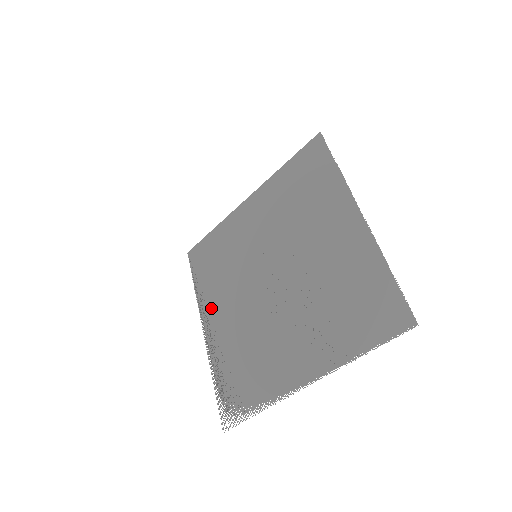
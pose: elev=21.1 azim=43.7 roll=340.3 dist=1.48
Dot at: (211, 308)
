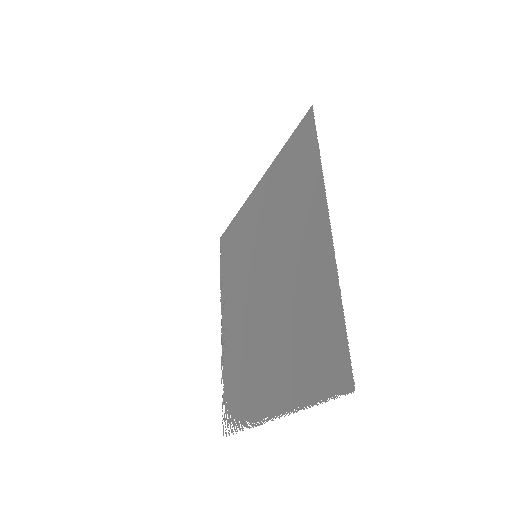
Dot at: (227, 304)
